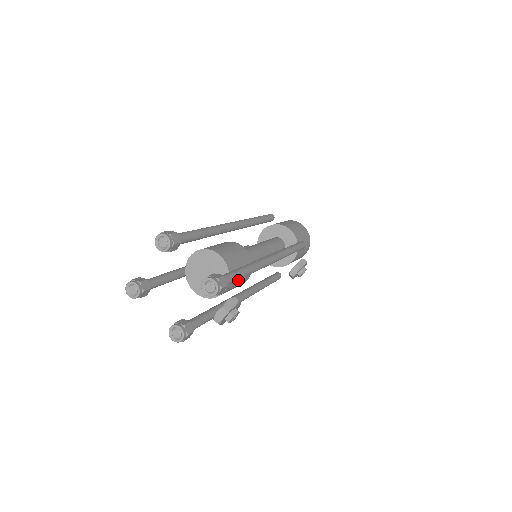
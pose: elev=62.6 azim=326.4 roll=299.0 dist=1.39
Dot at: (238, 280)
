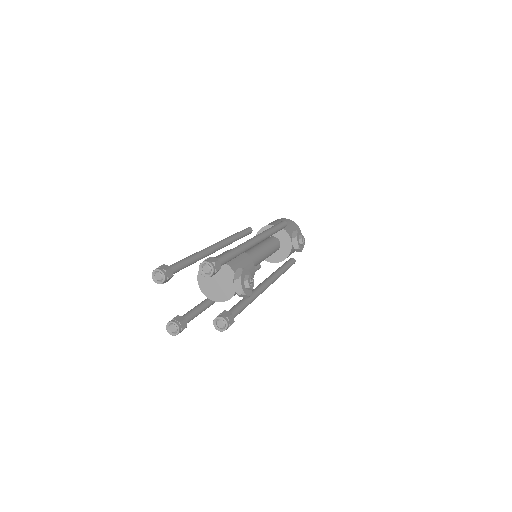
Dot at: occluded
